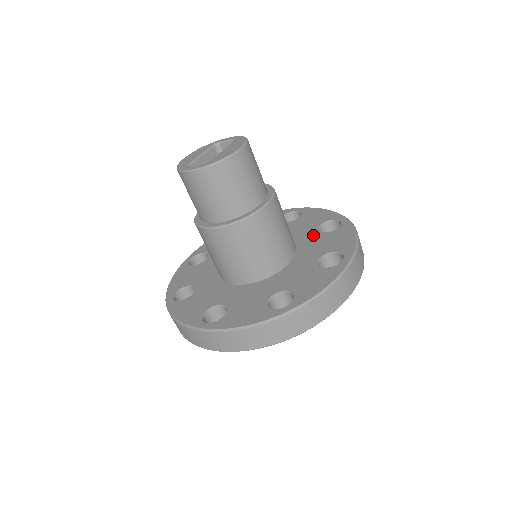
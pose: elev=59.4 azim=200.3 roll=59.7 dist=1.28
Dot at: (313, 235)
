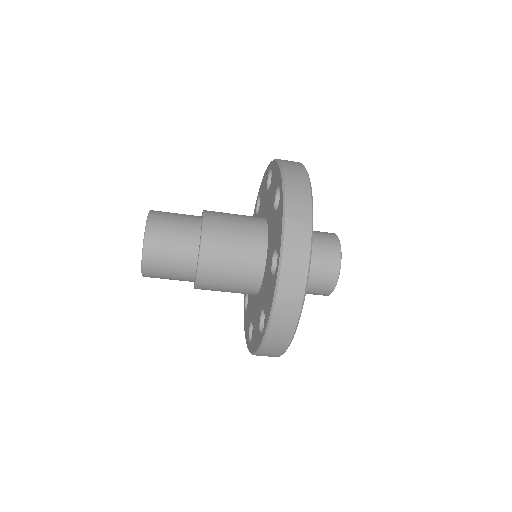
Dot at: (272, 217)
